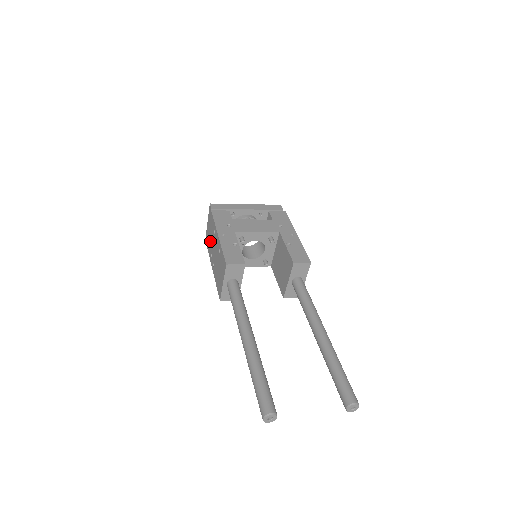
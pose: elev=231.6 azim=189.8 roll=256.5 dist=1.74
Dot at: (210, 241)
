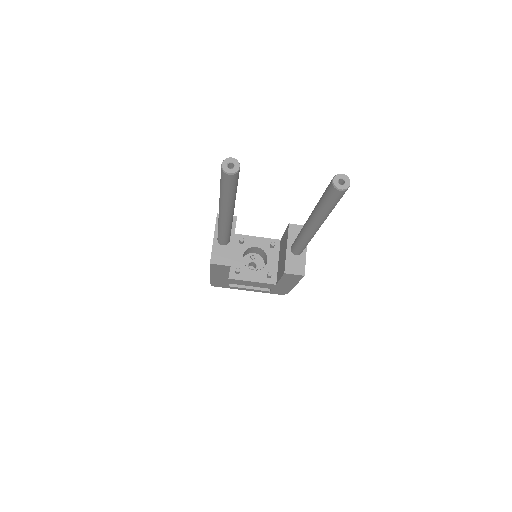
Dot at: occluded
